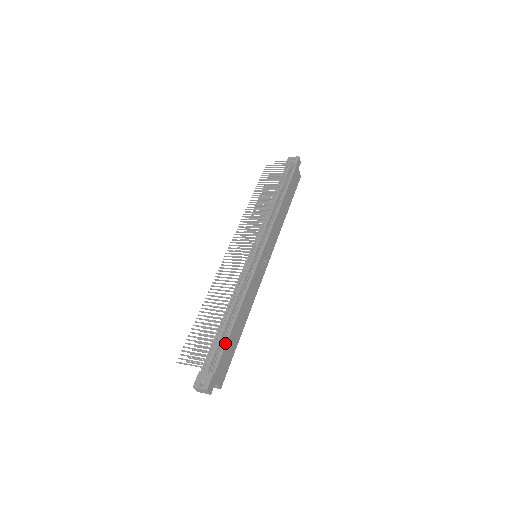
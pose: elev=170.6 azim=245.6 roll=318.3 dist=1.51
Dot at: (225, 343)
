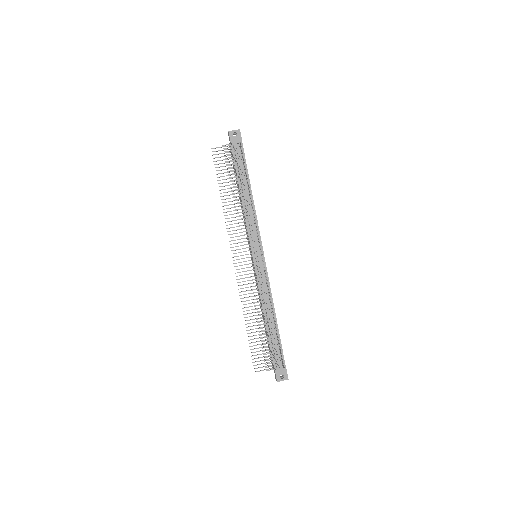
Dot at: (280, 342)
